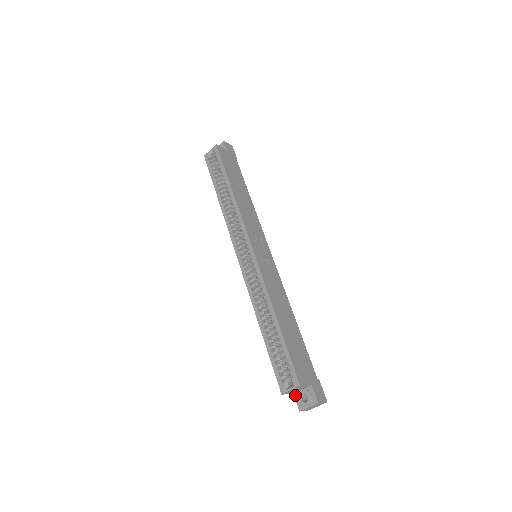
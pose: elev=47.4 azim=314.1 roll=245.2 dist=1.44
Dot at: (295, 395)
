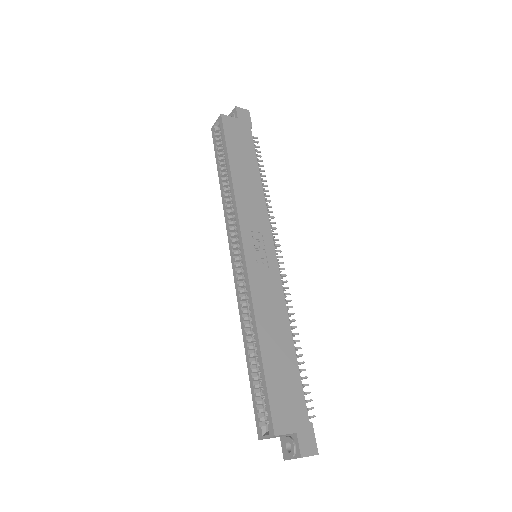
Dot at: (281, 439)
